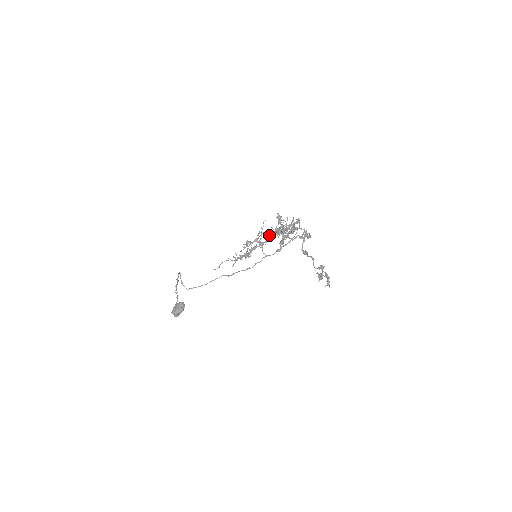
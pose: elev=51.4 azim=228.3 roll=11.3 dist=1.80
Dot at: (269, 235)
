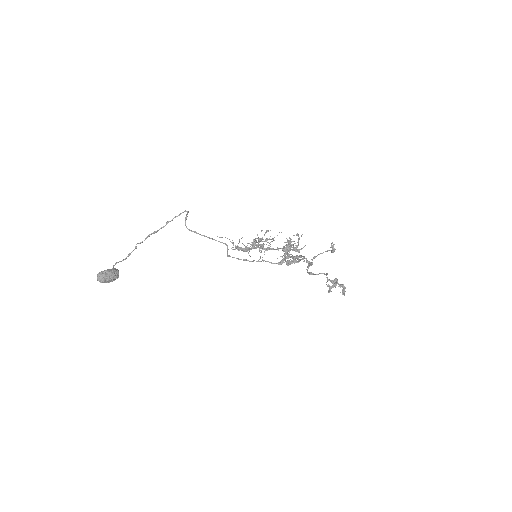
Dot at: occluded
